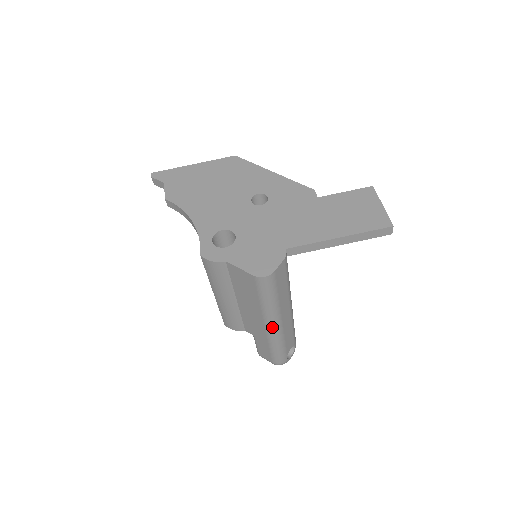
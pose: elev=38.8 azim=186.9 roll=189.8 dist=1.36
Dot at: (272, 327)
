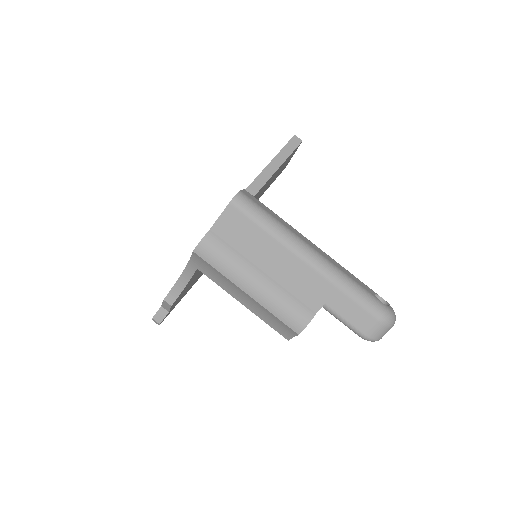
Dot at: (309, 256)
